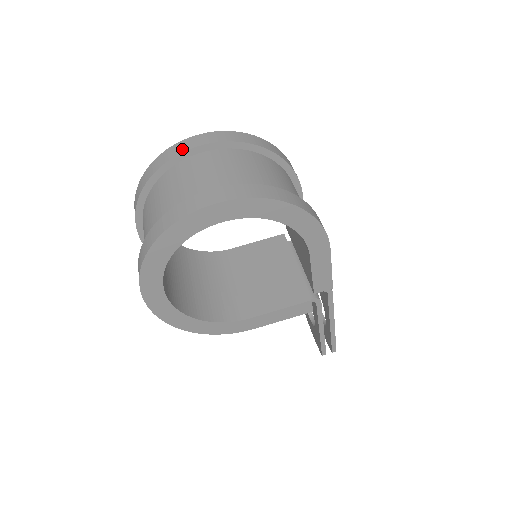
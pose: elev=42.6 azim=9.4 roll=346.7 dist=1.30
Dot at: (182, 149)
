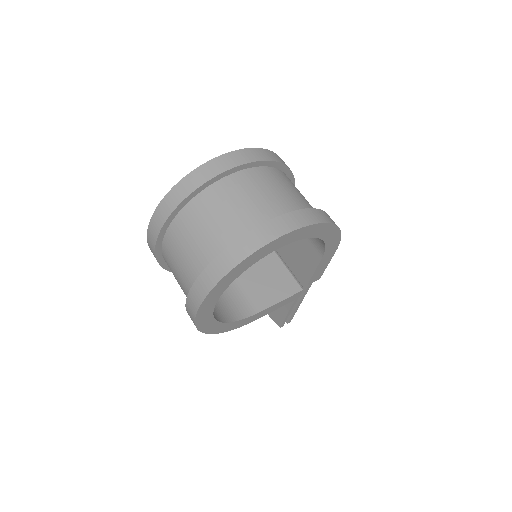
Dot at: (222, 168)
